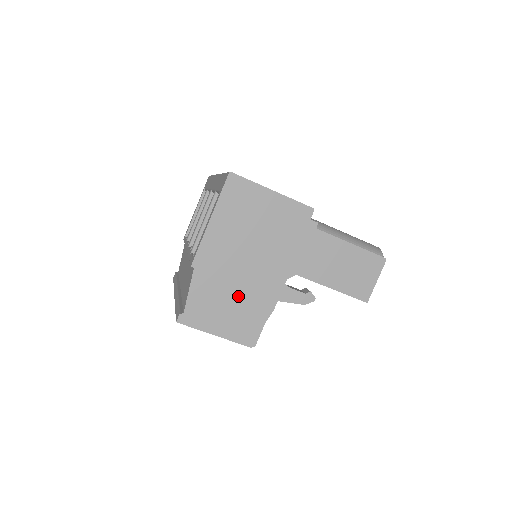
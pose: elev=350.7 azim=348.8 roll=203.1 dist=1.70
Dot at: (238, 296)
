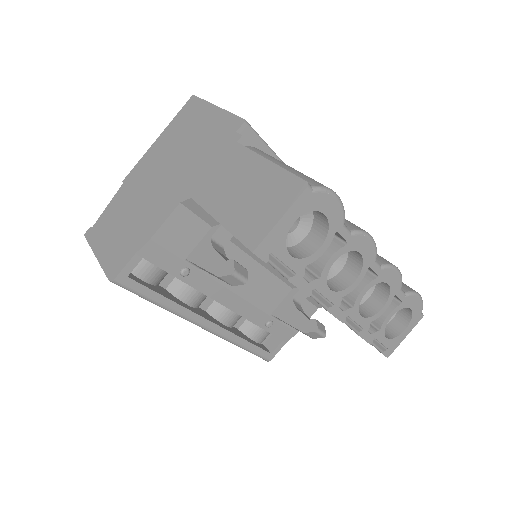
Dot at: (134, 216)
